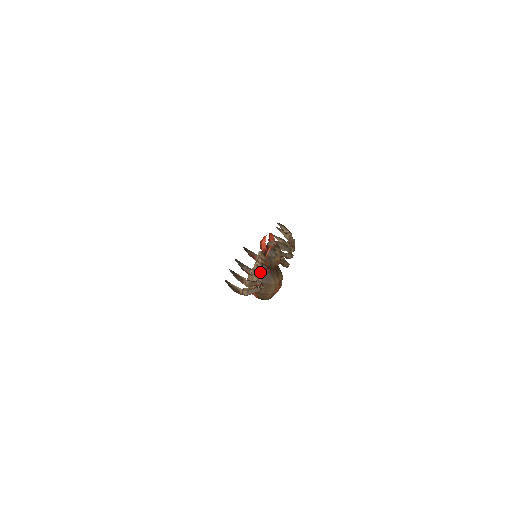
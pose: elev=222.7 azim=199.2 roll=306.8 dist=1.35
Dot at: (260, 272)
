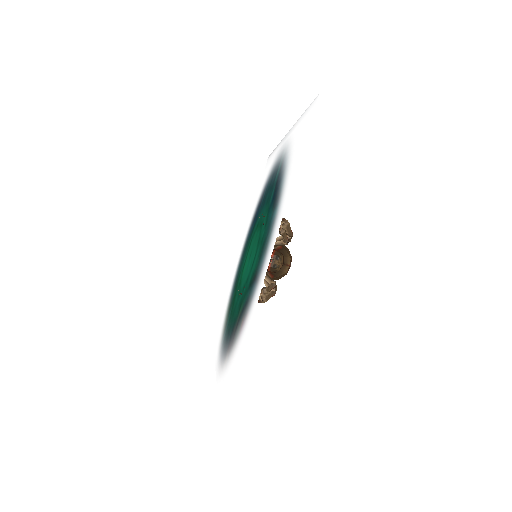
Dot at: (270, 294)
